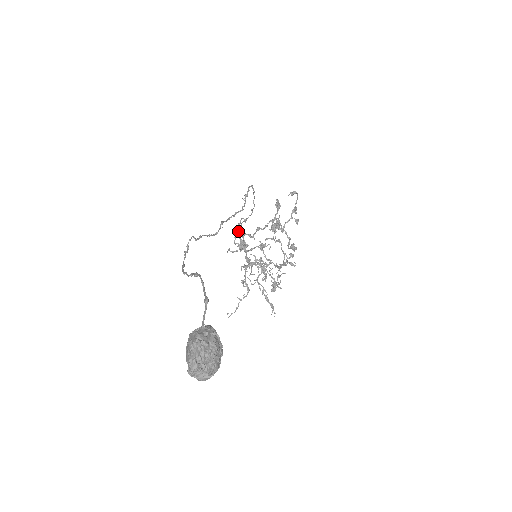
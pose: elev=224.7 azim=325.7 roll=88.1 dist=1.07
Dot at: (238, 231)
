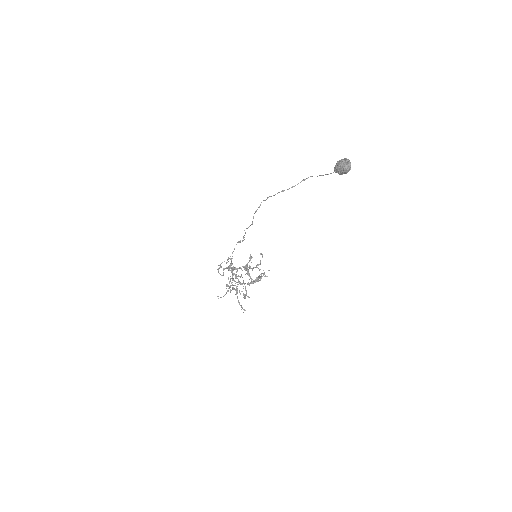
Dot at: (230, 258)
